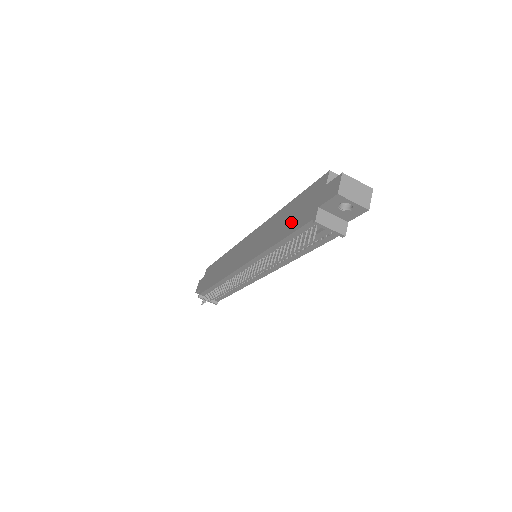
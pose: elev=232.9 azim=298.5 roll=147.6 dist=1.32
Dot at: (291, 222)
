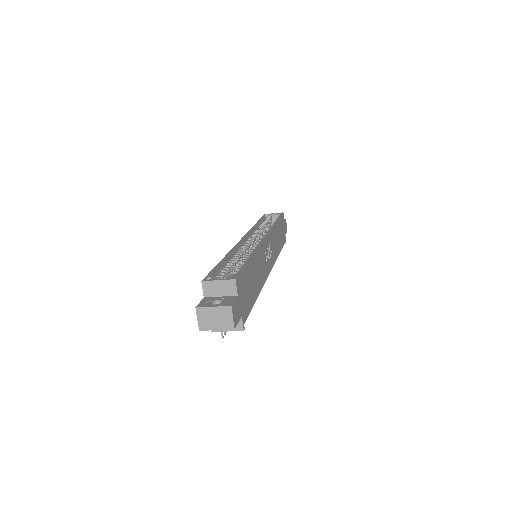
Dot at: occluded
